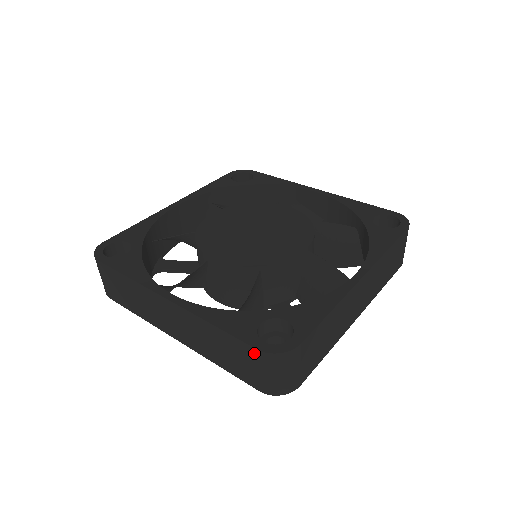
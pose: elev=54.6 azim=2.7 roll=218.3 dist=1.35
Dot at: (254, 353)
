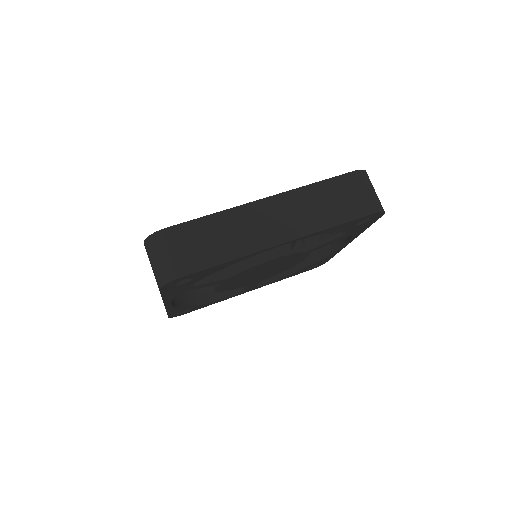
Dot at: (353, 177)
